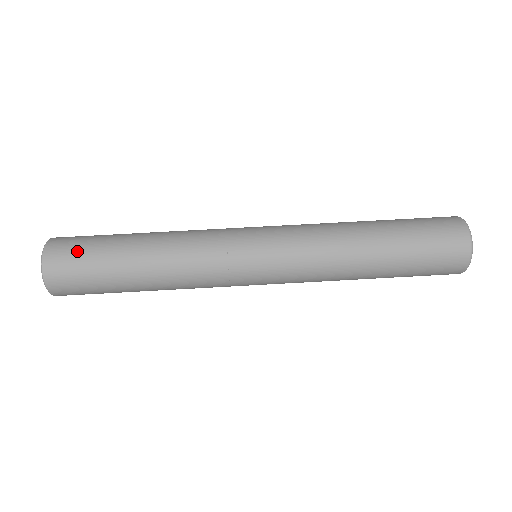
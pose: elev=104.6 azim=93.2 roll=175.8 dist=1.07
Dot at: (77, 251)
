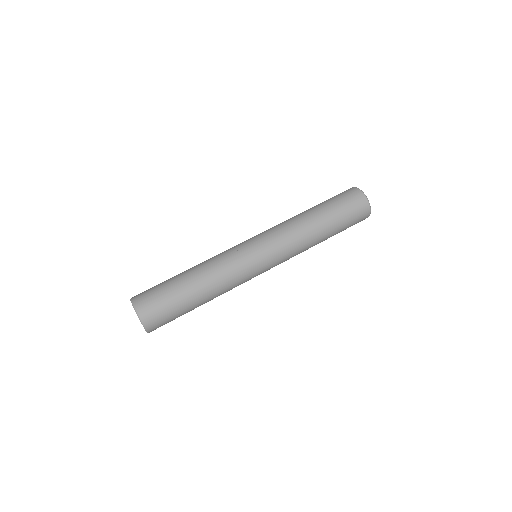
Dot at: (151, 288)
